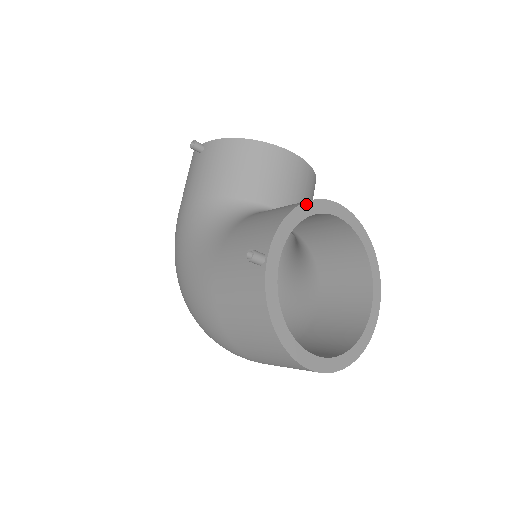
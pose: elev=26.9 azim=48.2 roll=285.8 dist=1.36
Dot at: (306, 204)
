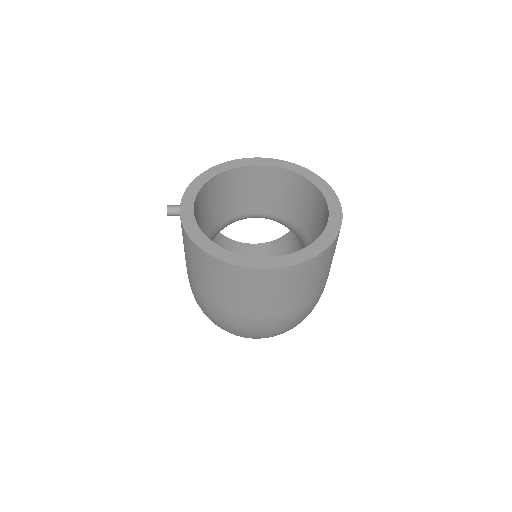
Dot at: (217, 167)
